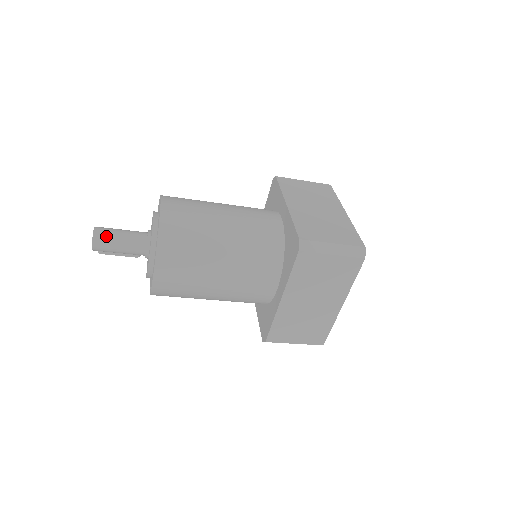
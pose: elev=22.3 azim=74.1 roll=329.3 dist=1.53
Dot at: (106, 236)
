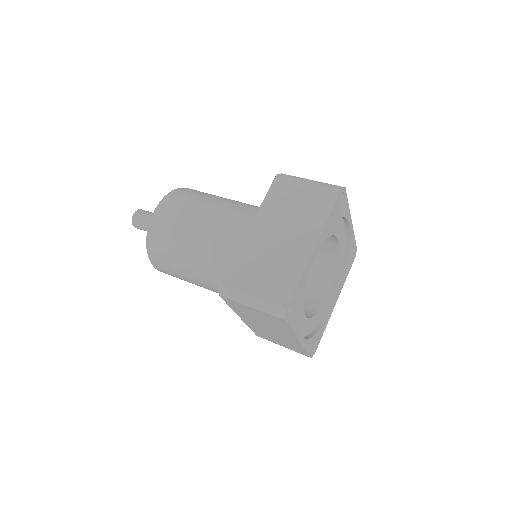
Dot at: (139, 222)
